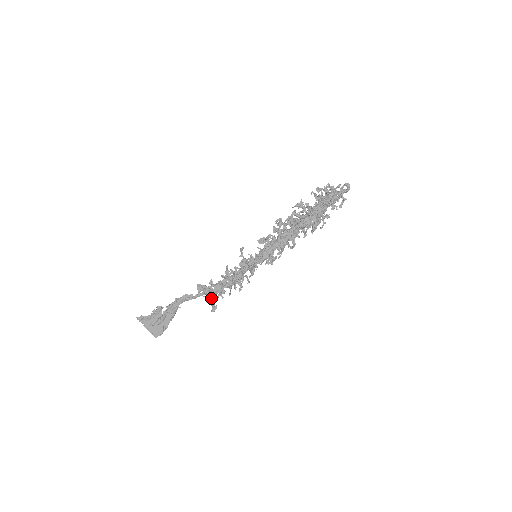
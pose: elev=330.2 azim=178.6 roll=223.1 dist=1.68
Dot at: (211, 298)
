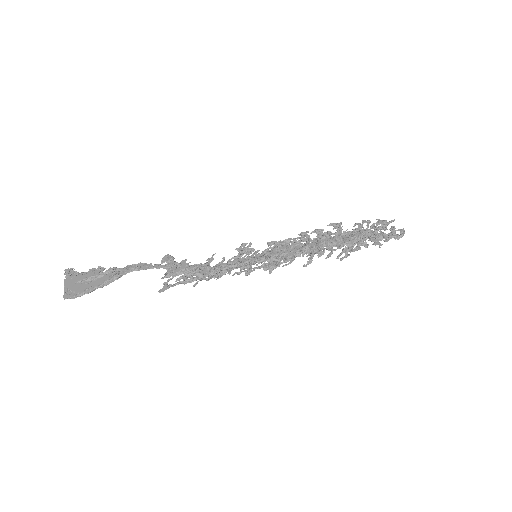
Dot at: (170, 275)
